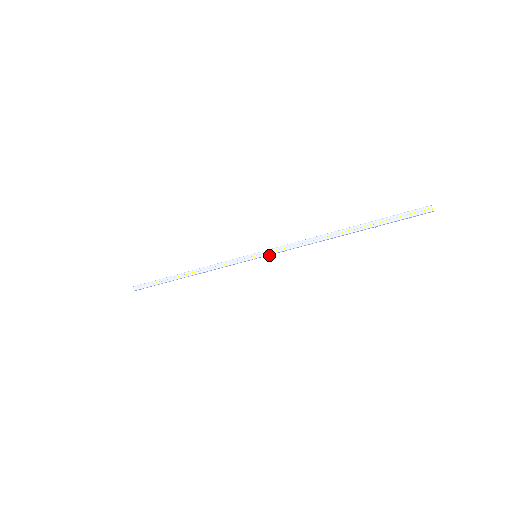
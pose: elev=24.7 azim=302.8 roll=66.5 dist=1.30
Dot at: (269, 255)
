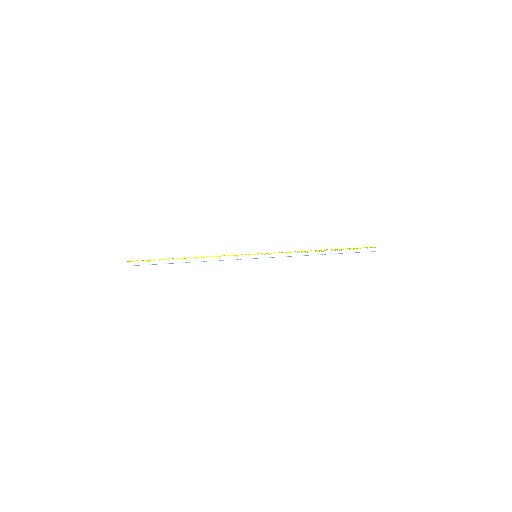
Dot at: (266, 255)
